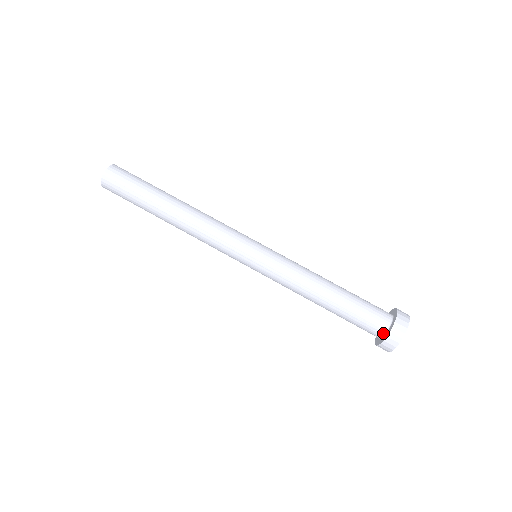
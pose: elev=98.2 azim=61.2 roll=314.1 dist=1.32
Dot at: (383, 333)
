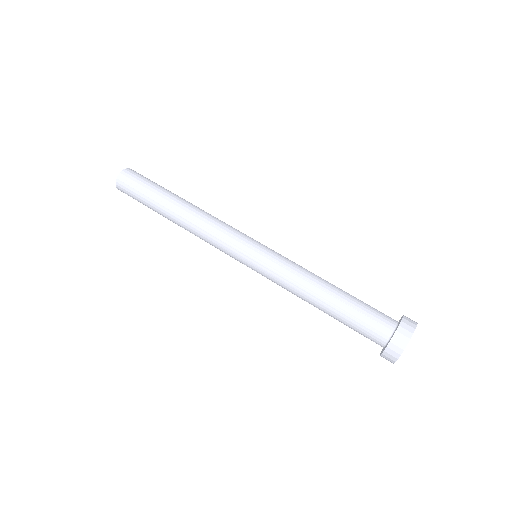
Dot at: (387, 339)
